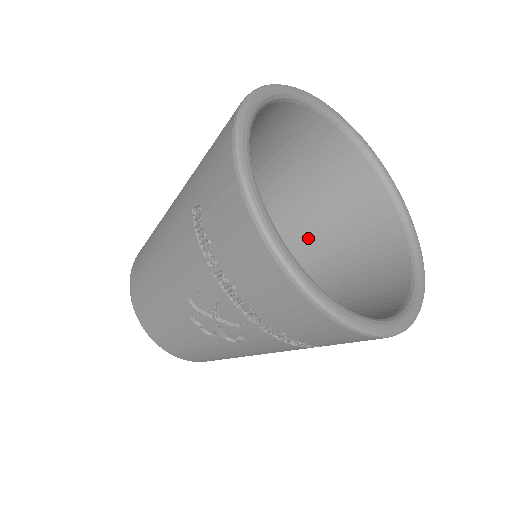
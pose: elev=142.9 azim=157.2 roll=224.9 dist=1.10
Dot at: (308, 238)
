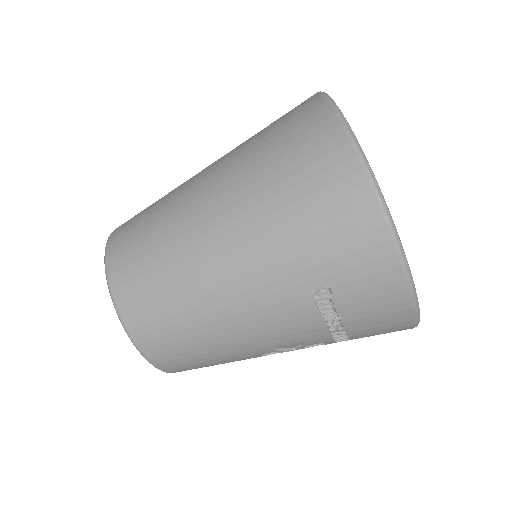
Dot at: occluded
